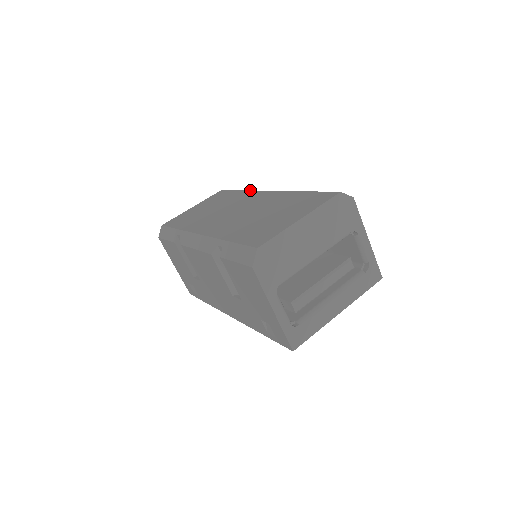
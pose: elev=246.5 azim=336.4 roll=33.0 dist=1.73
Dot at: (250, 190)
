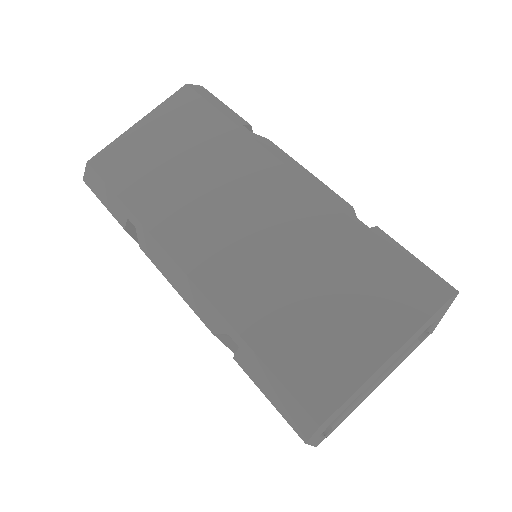
Dot at: (253, 138)
